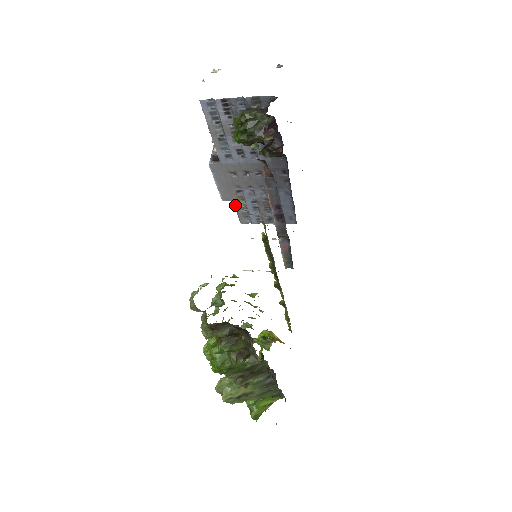
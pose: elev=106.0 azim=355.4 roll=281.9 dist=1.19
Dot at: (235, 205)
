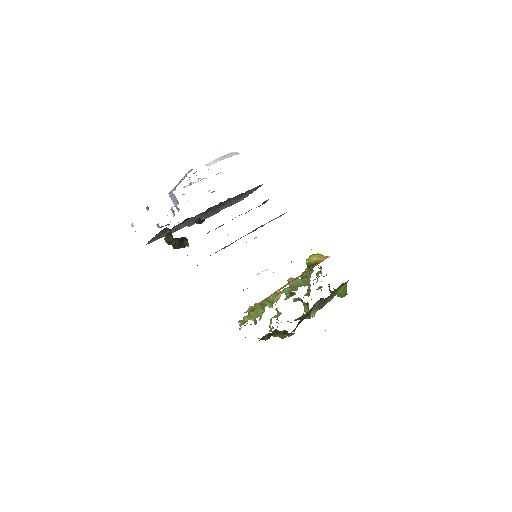
Dot at: occluded
